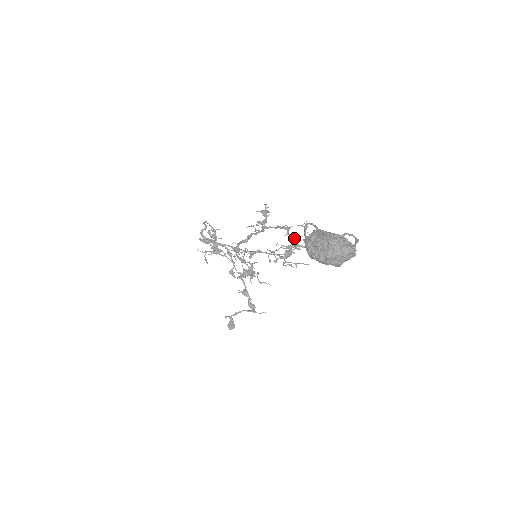
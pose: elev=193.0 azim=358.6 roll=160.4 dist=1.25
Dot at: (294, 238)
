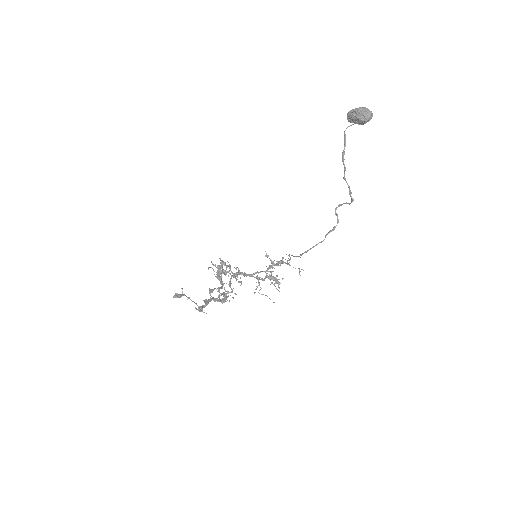
Dot at: occluded
